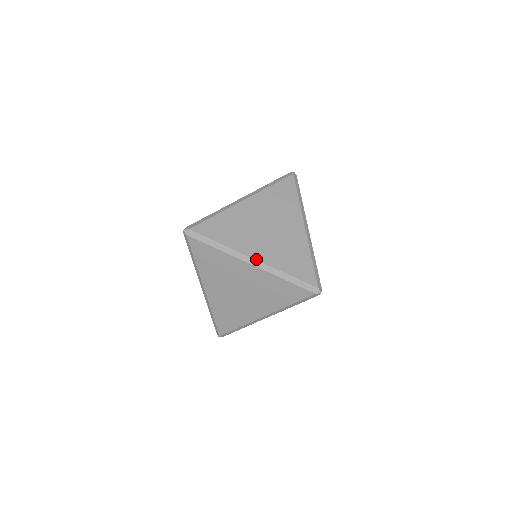
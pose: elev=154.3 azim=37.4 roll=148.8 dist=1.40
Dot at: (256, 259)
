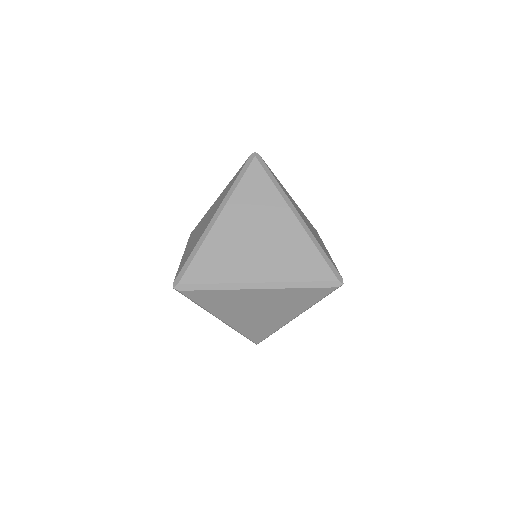
Dot at: (301, 217)
